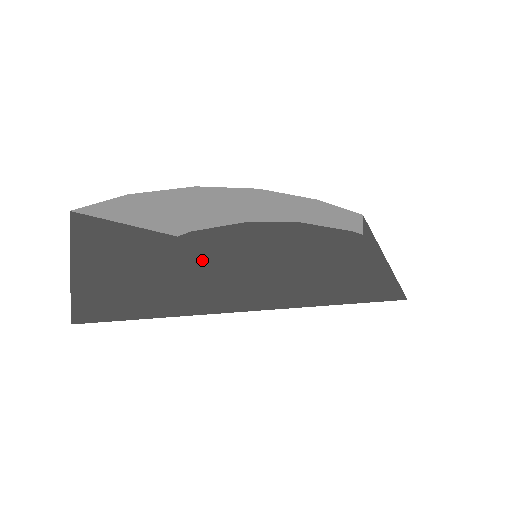
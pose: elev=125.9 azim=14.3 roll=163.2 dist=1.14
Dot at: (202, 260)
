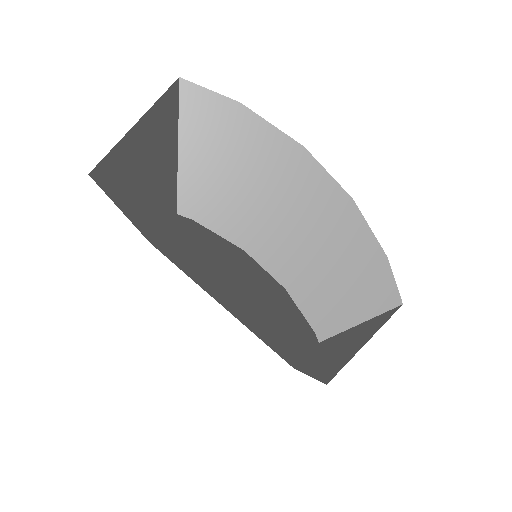
Dot at: (171, 248)
